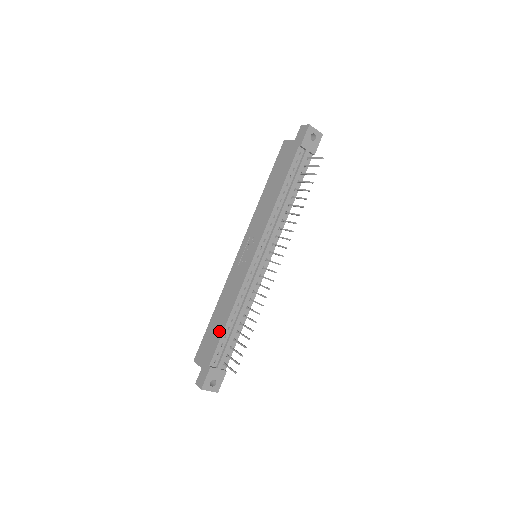
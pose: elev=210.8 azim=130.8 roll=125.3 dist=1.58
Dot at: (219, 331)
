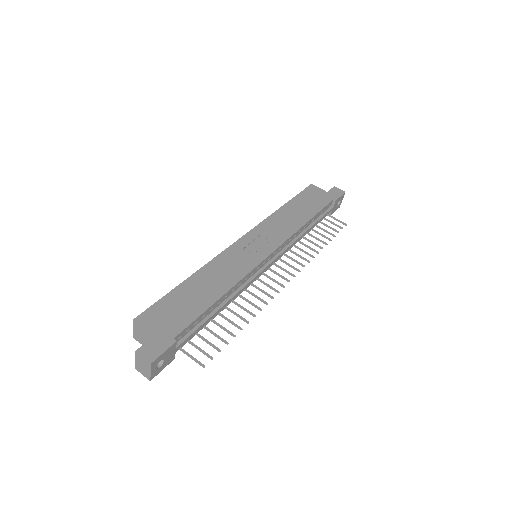
Dot at: (200, 304)
